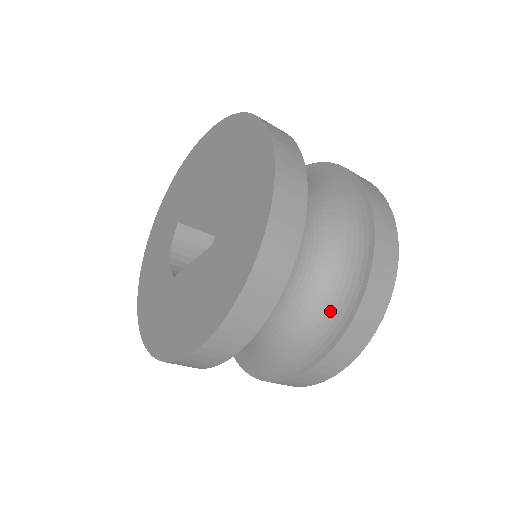
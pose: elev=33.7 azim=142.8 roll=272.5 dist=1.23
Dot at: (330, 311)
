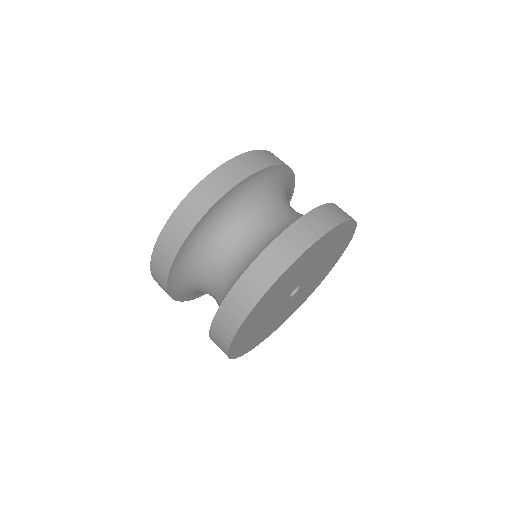
Dot at: occluded
